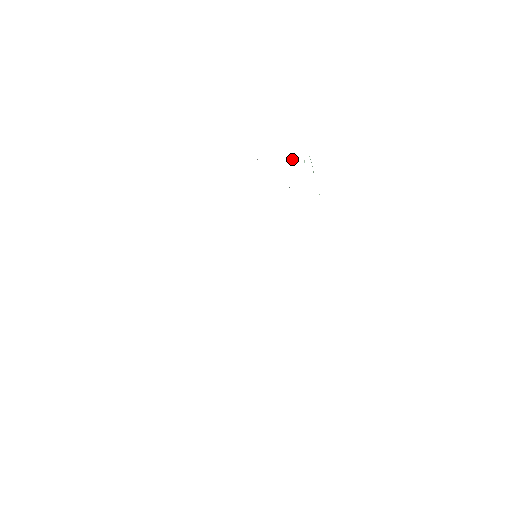
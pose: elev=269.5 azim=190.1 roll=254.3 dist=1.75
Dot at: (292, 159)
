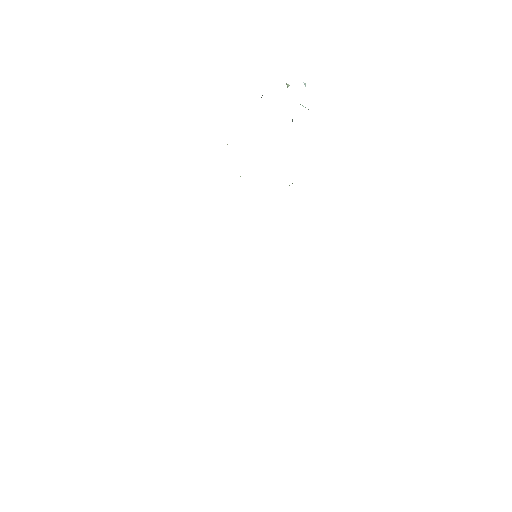
Dot at: (286, 84)
